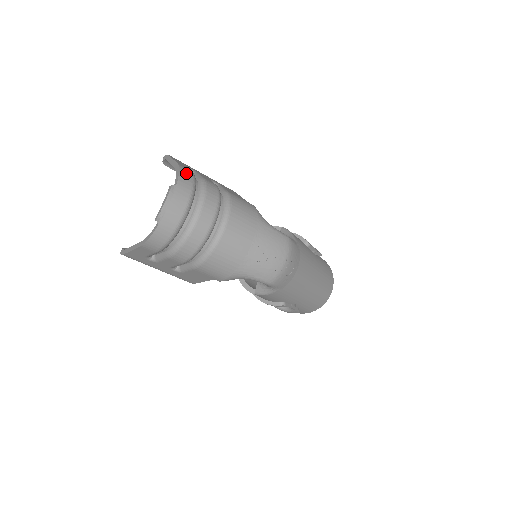
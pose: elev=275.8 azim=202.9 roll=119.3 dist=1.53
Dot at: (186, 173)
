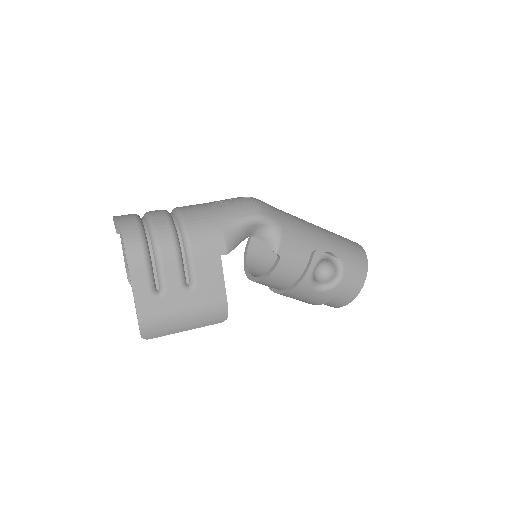
Dot at: occluded
